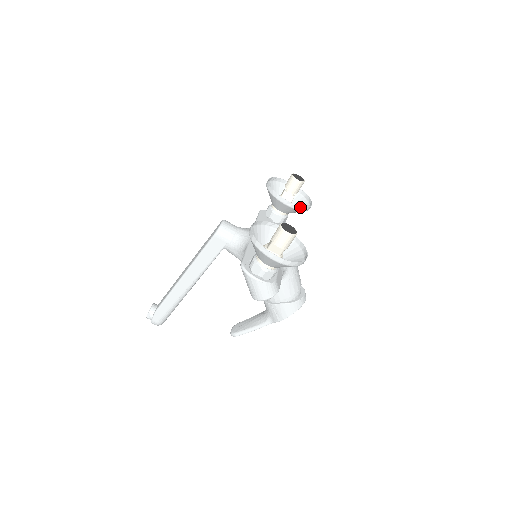
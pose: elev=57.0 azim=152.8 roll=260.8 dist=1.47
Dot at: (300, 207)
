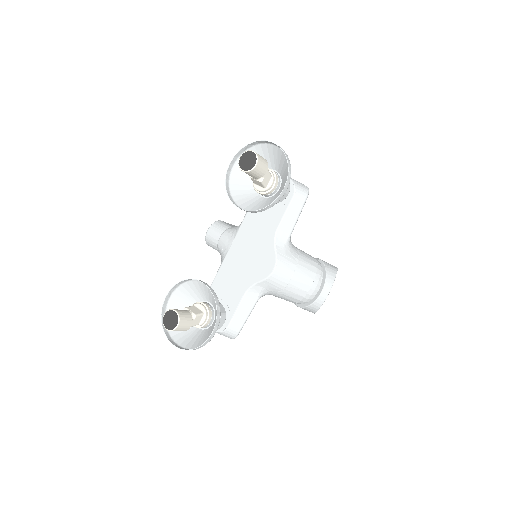
Dot at: (257, 211)
